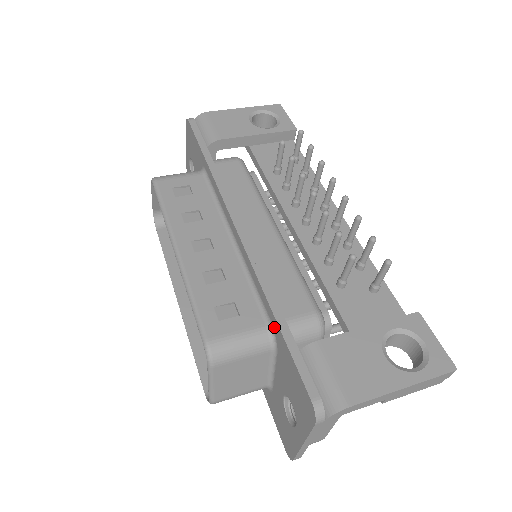
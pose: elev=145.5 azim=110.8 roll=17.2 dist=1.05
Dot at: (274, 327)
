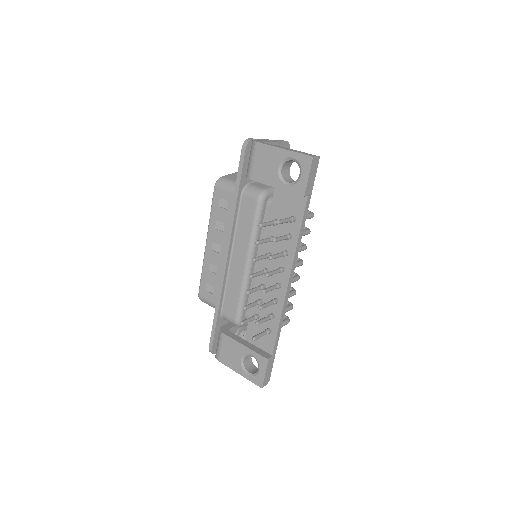
Dot at: occluded
